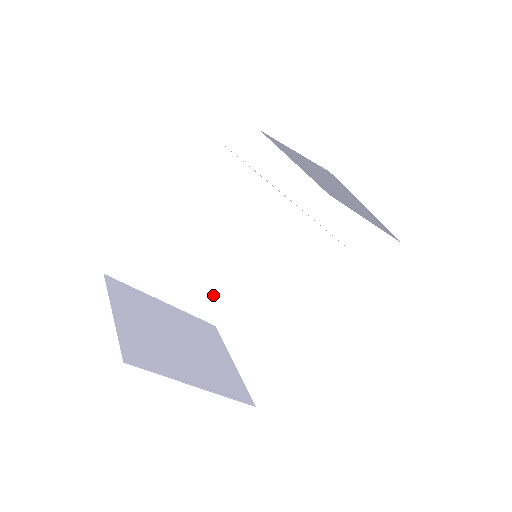
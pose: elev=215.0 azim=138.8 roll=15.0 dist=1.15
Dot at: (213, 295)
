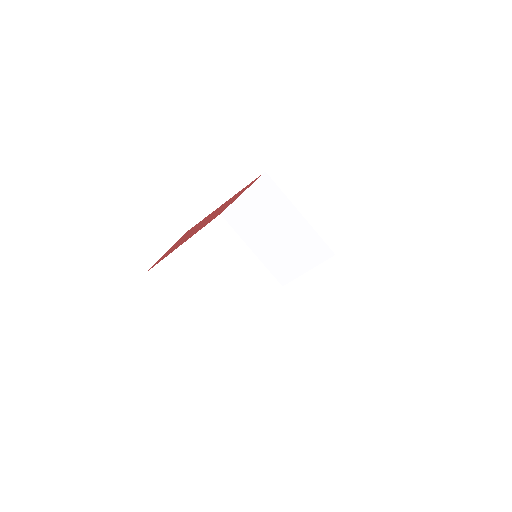
Dot at: (220, 324)
